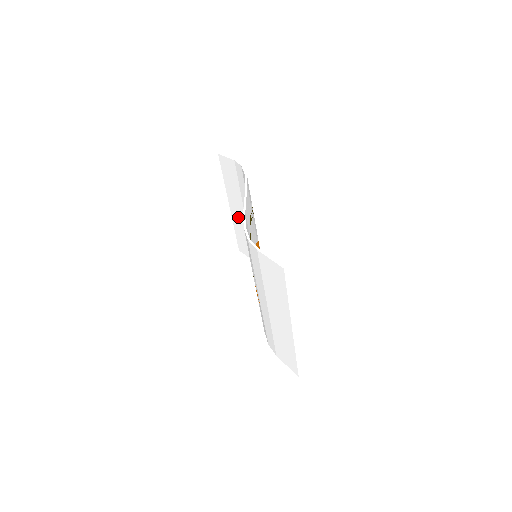
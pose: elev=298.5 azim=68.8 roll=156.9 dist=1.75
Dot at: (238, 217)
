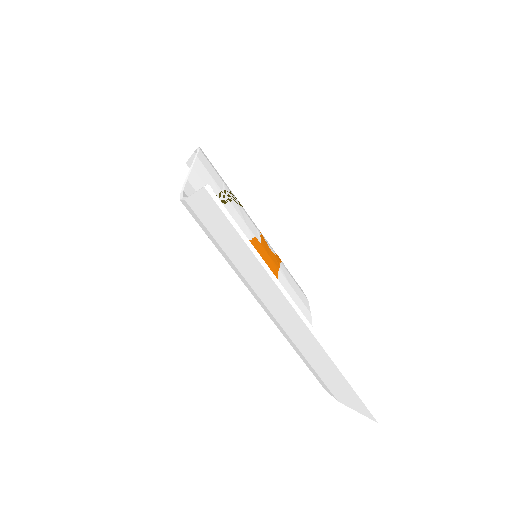
Dot at: occluded
